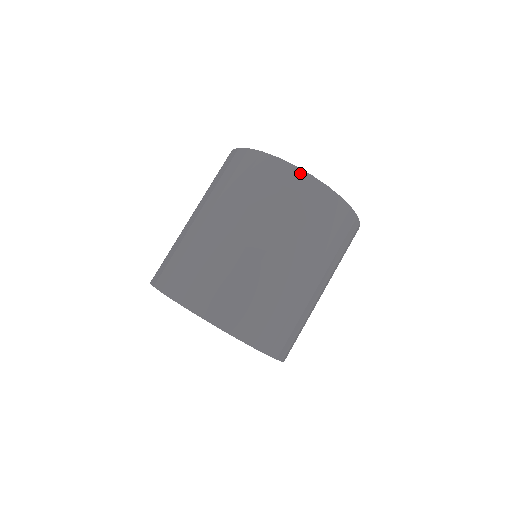
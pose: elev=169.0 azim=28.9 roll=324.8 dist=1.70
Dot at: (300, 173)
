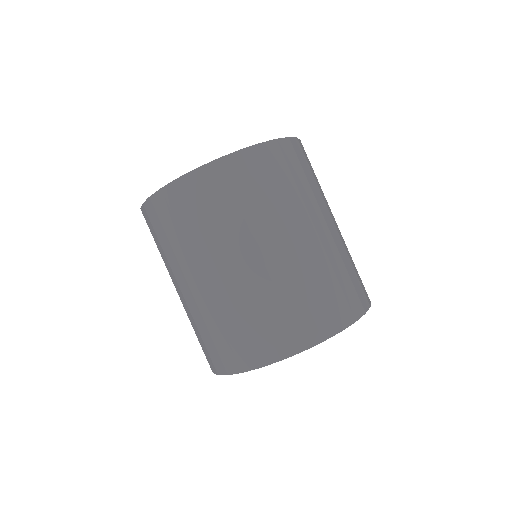
Dot at: (156, 197)
